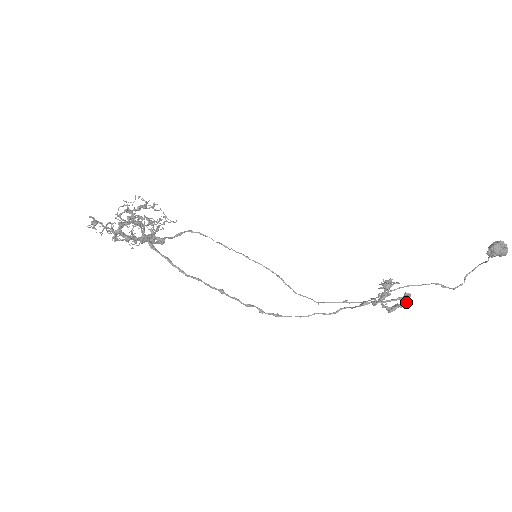
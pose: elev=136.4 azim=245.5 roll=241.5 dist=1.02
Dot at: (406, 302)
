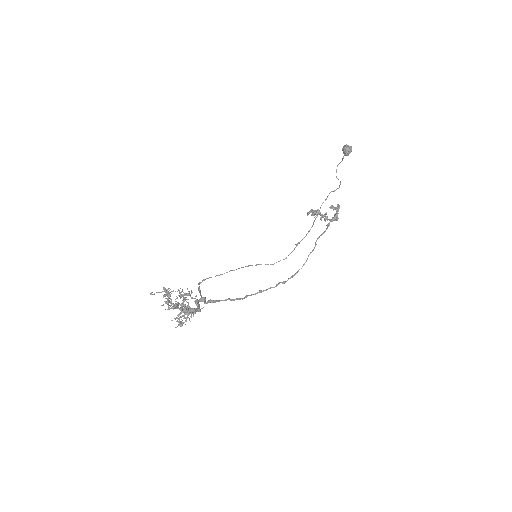
Dot at: (337, 209)
